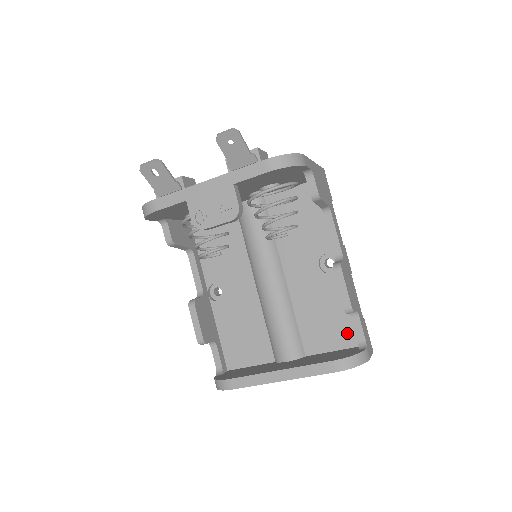
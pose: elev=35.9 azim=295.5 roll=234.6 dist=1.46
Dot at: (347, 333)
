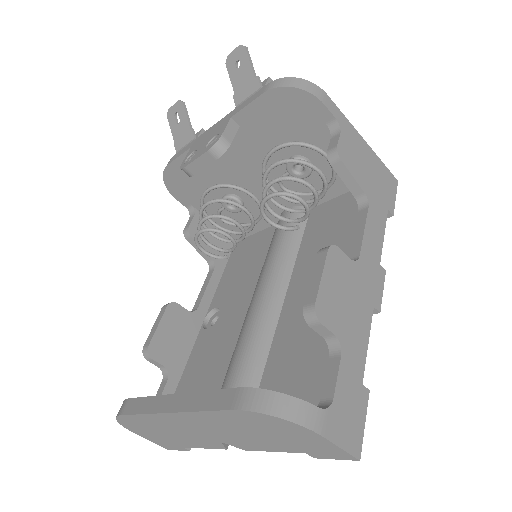
Dot at: (320, 394)
